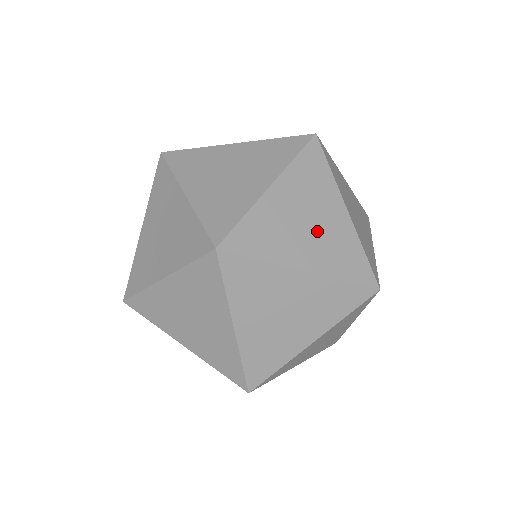
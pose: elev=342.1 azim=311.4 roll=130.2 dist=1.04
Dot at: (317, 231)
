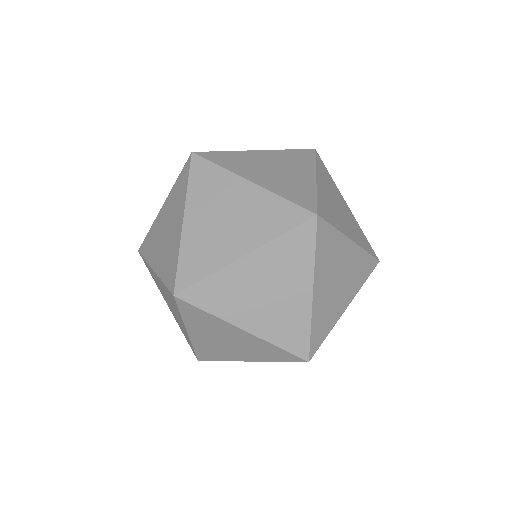
Dot at: (344, 279)
